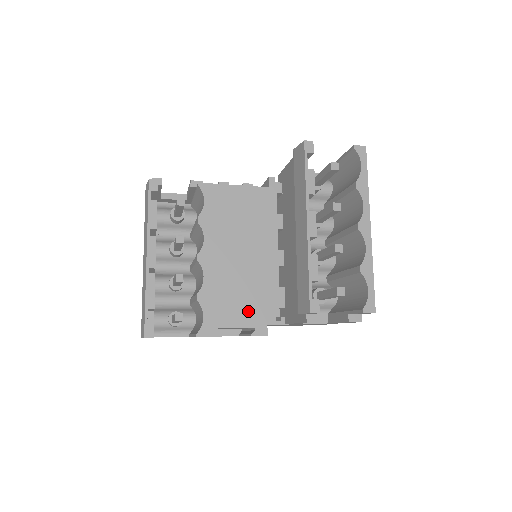
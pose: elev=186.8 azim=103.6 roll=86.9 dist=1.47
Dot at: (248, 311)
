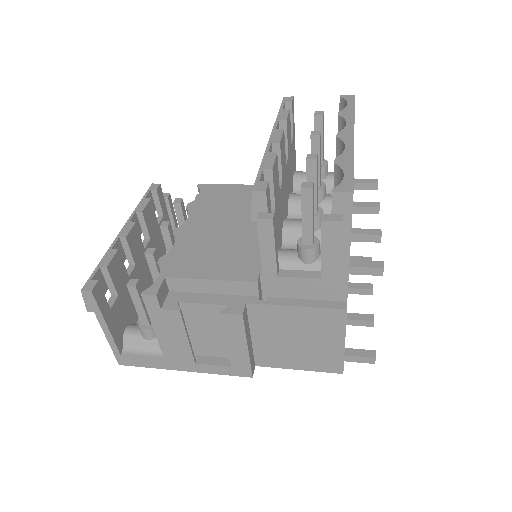
Dot at: (216, 275)
